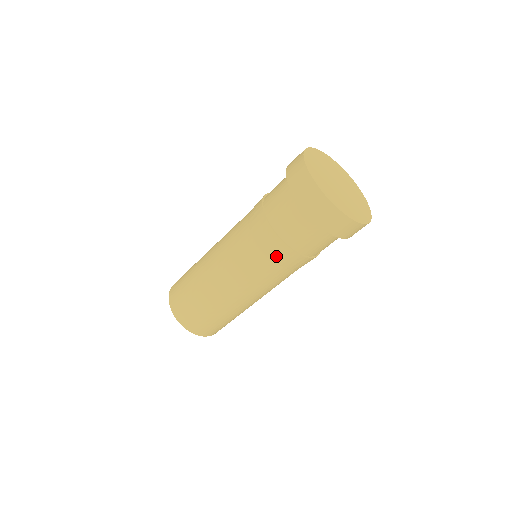
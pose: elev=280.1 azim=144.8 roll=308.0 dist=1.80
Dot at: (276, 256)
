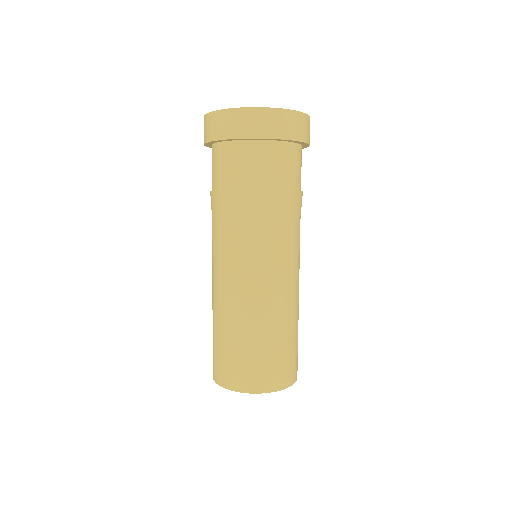
Dot at: (279, 212)
